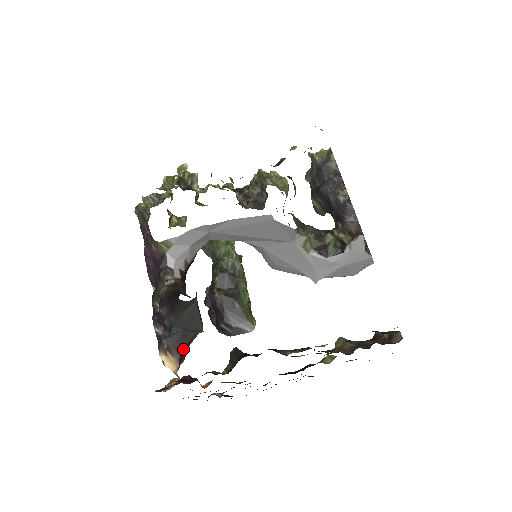
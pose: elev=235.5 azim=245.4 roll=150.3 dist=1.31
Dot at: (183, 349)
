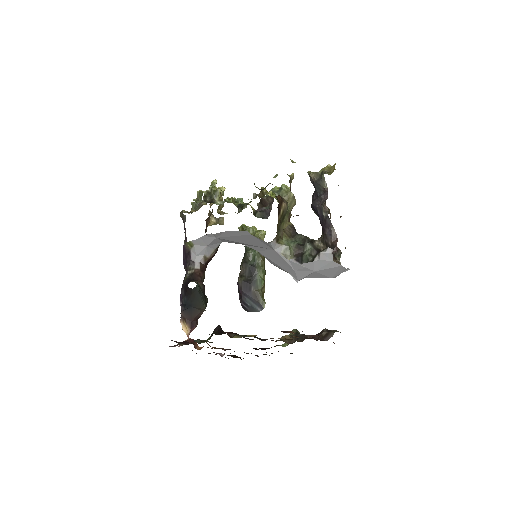
Dot at: (194, 320)
